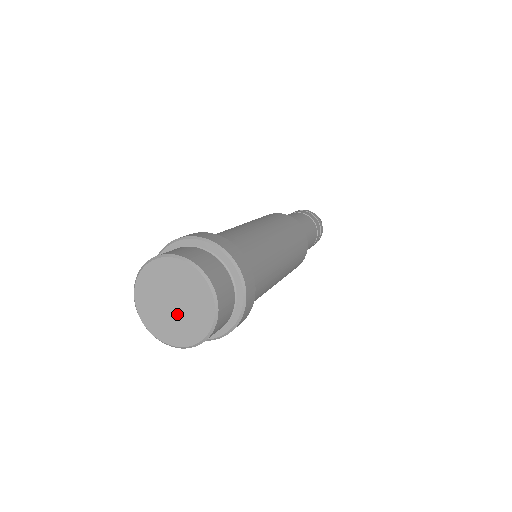
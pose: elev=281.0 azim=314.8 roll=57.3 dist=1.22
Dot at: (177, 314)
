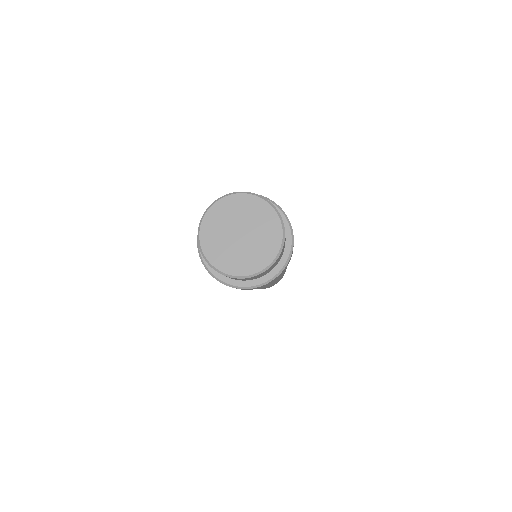
Dot at: (245, 244)
